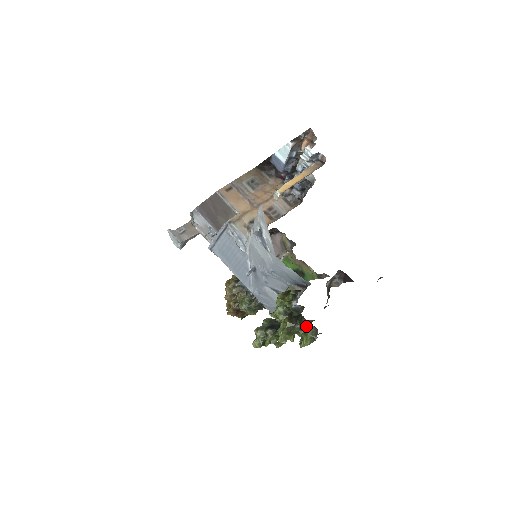
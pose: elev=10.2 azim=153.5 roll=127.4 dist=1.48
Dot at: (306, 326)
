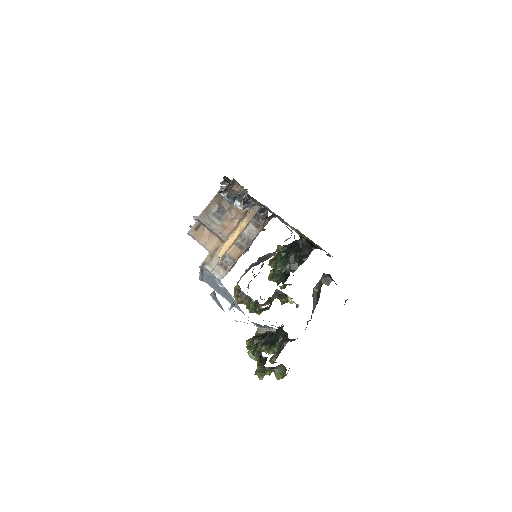
Dot at: (273, 368)
